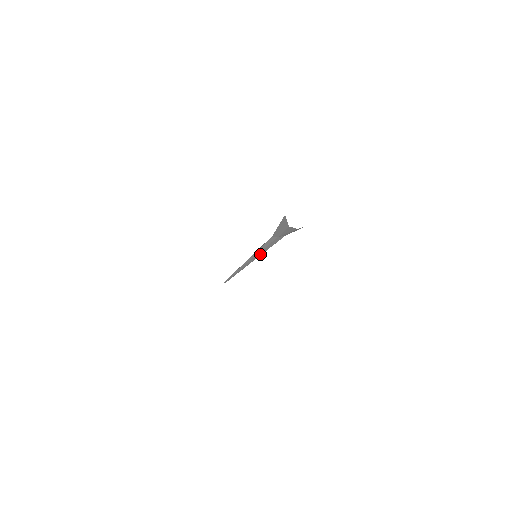
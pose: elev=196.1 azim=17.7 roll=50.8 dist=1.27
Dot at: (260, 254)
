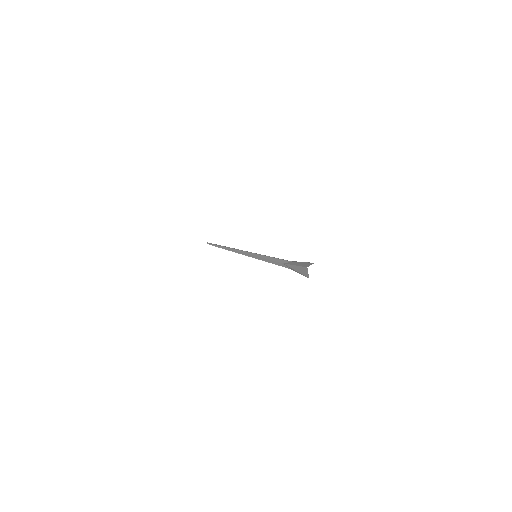
Dot at: (262, 260)
